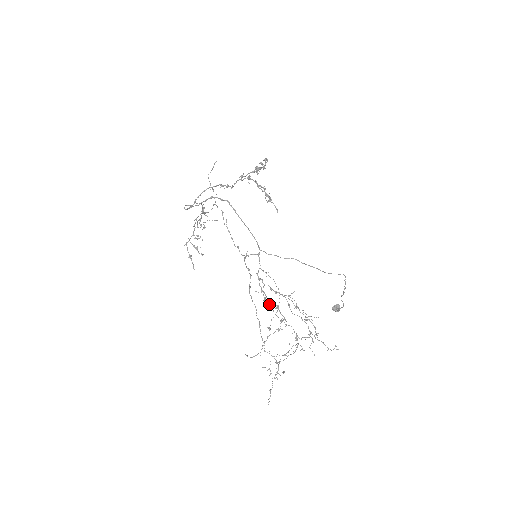
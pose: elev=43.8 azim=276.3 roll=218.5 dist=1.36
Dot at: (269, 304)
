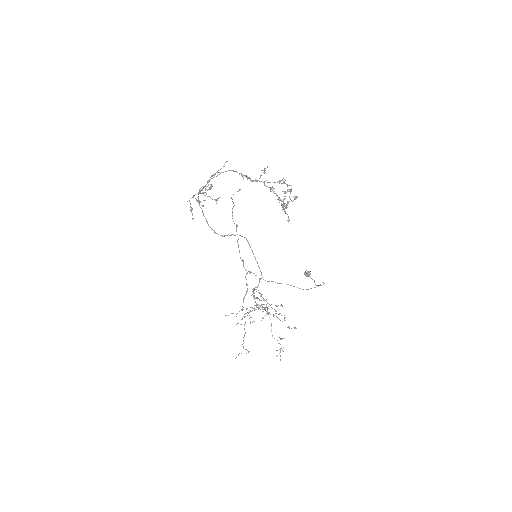
Dot at: occluded
